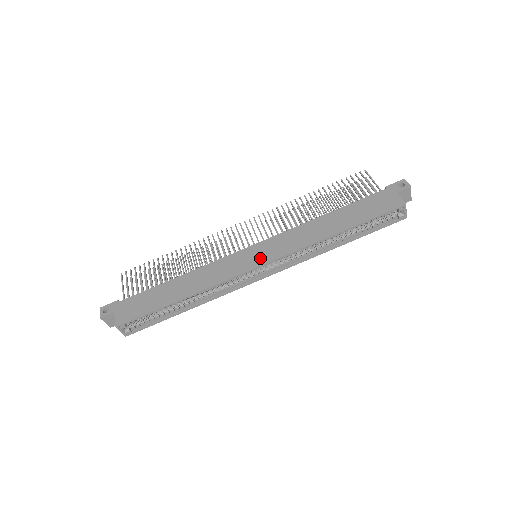
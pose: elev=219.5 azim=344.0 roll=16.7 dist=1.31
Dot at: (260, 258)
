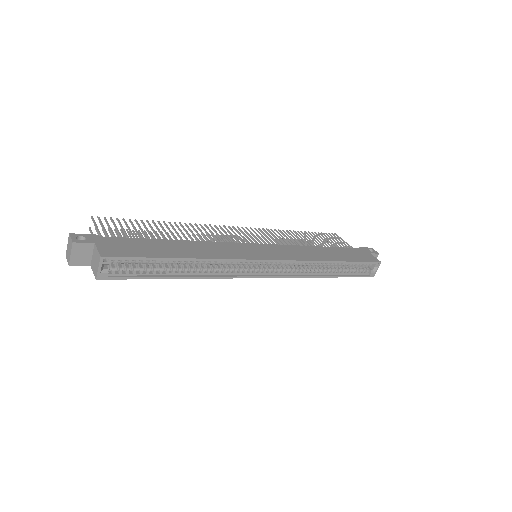
Dot at: (270, 254)
